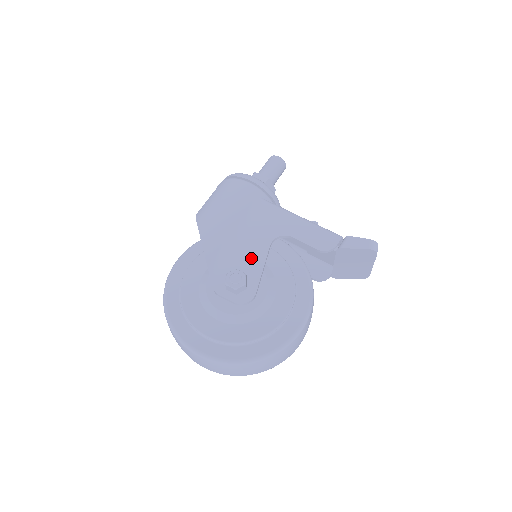
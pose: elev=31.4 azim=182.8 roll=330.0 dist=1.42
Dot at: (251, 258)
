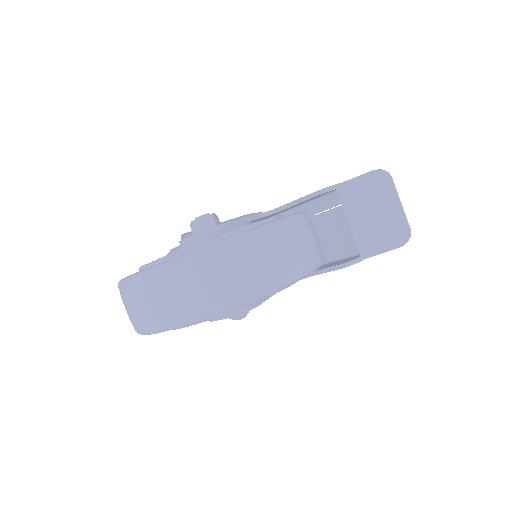
Dot at: occluded
